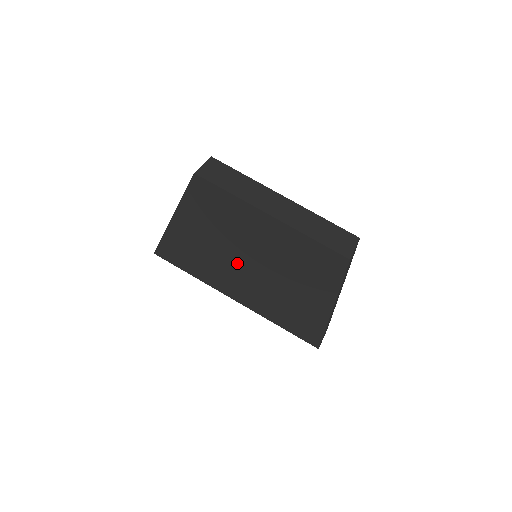
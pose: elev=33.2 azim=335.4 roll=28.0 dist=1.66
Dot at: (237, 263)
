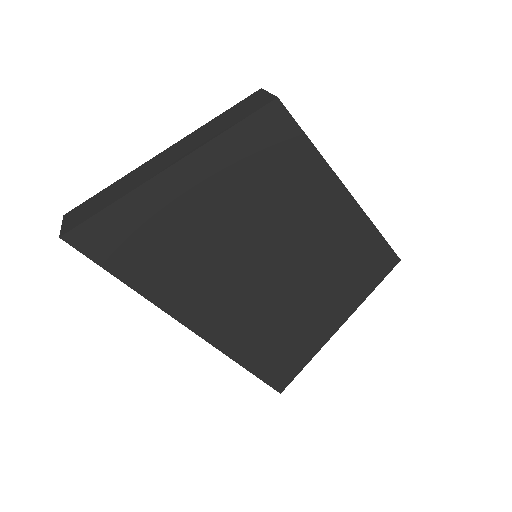
Dot at: (244, 262)
